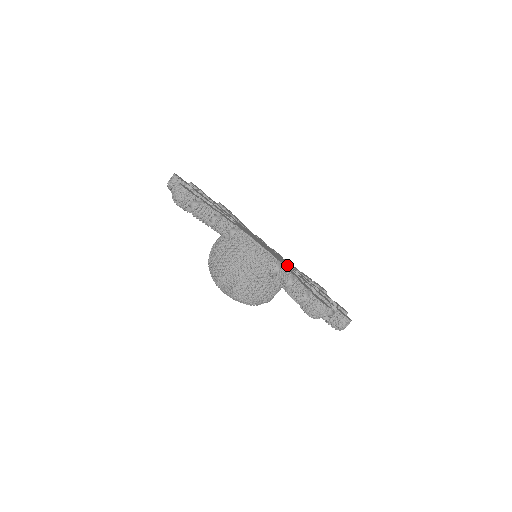
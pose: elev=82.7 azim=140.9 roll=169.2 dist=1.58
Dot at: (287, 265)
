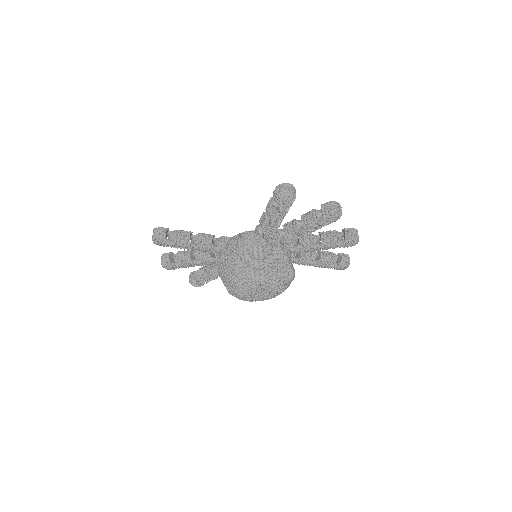
Dot at: occluded
